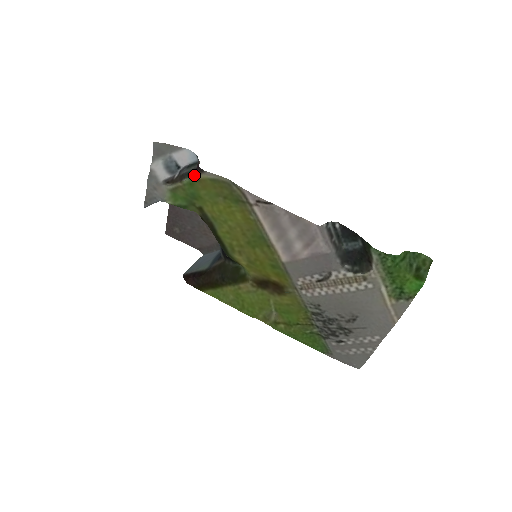
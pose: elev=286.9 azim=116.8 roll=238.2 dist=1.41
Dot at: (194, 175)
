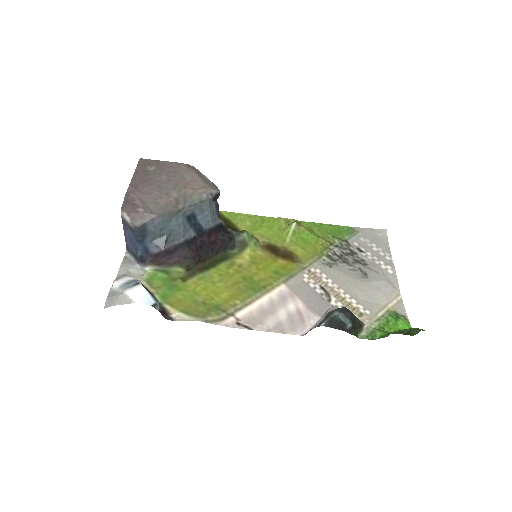
Dot at: (164, 308)
